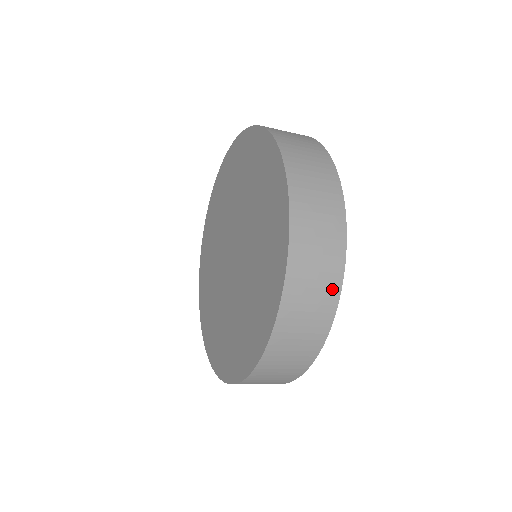
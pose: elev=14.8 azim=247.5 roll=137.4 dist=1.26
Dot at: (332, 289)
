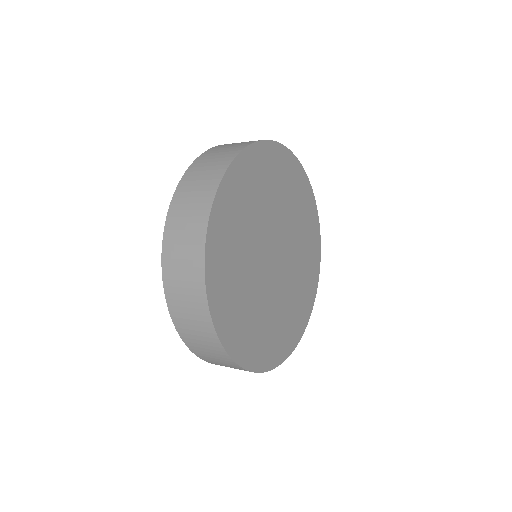
Dot at: (197, 274)
